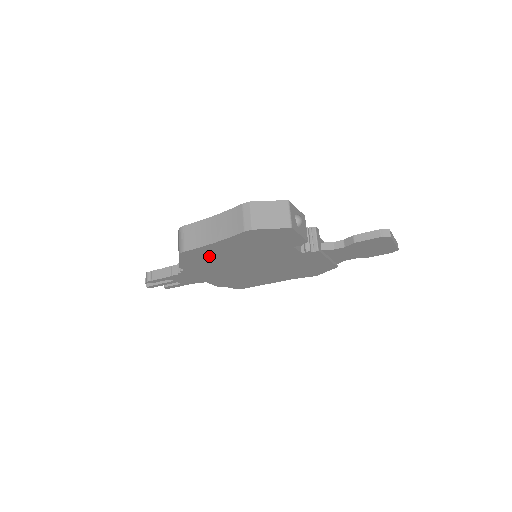
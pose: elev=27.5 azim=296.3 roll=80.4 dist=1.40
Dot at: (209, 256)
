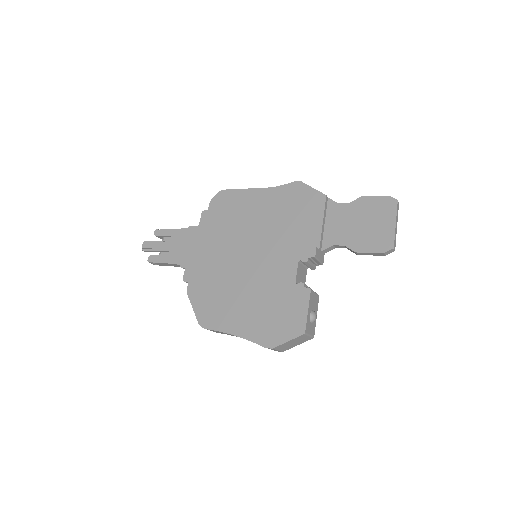
Dot at: occluded
